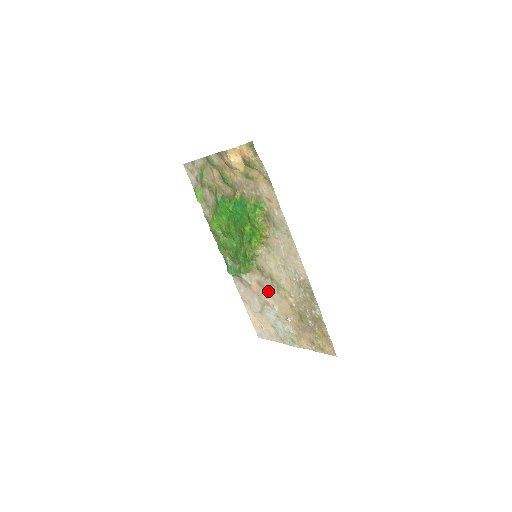
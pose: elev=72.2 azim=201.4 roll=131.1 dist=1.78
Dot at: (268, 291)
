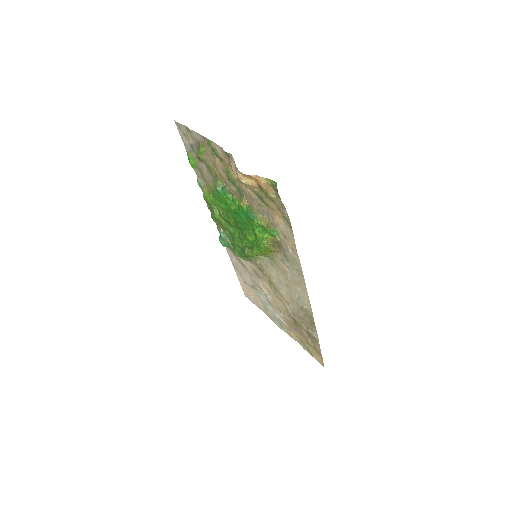
Dot at: (264, 282)
